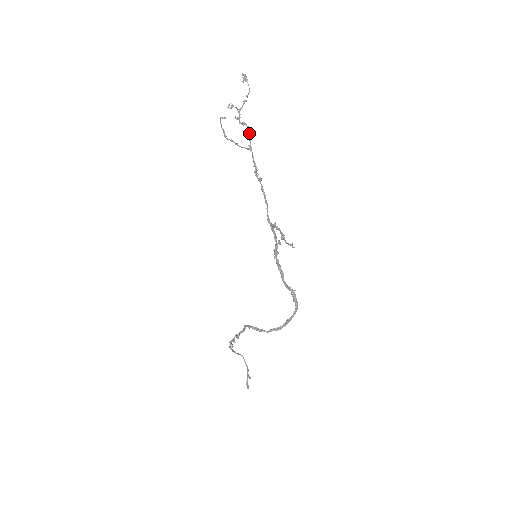
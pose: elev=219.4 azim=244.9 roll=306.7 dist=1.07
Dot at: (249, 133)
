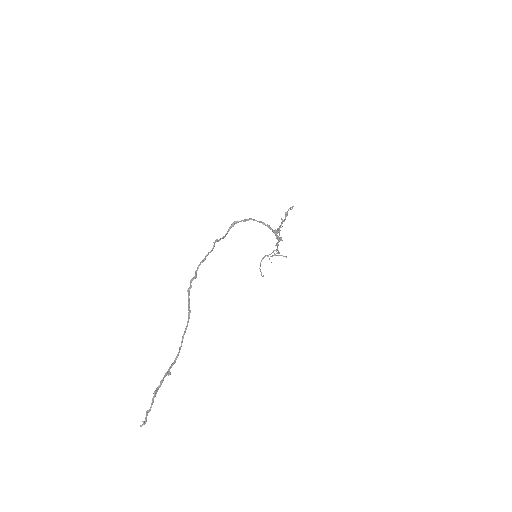
Dot at: (279, 252)
